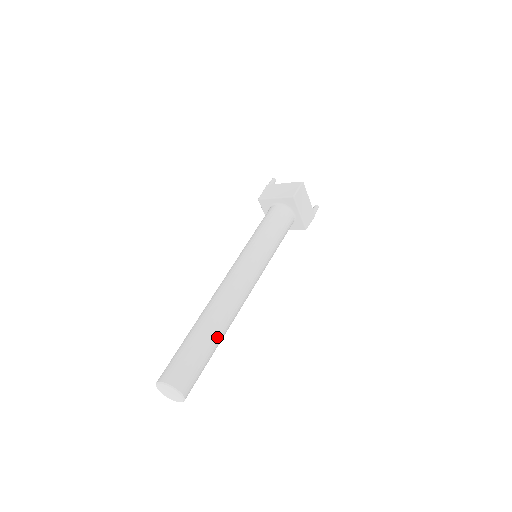
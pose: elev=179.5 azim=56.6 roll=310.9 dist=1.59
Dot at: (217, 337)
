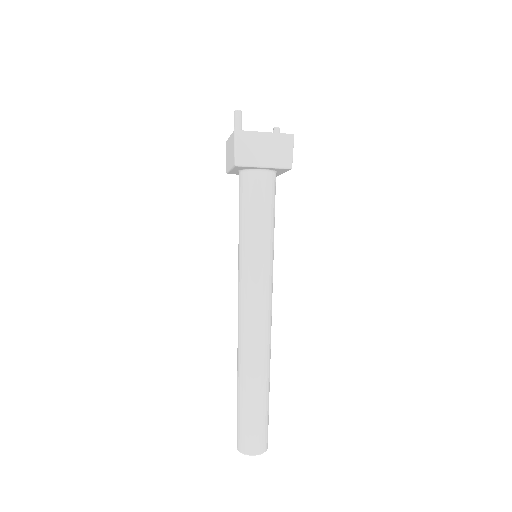
Dot at: (269, 381)
